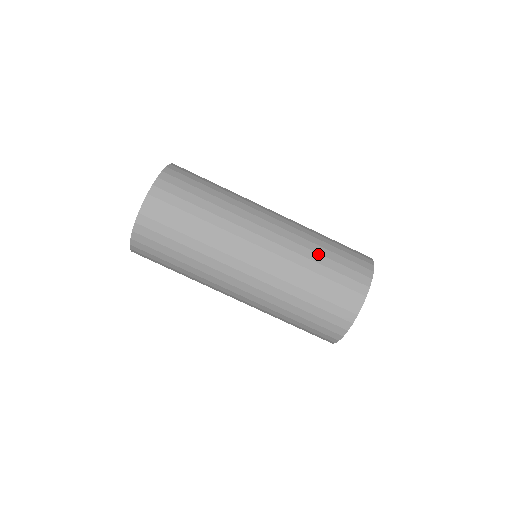
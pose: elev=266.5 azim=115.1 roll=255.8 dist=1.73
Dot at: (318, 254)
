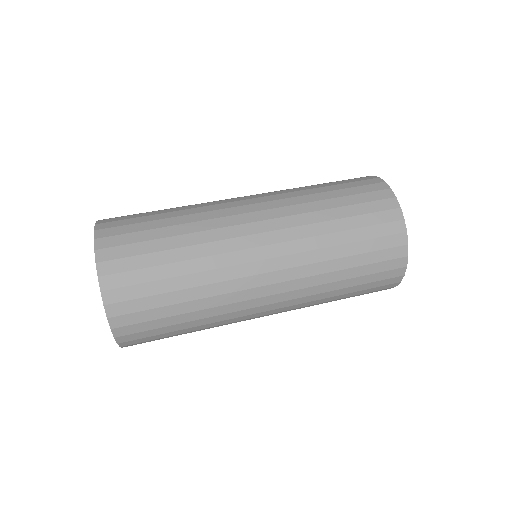
Dot at: occluded
